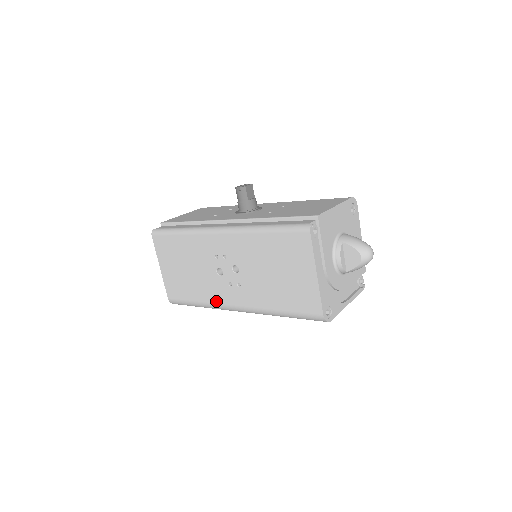
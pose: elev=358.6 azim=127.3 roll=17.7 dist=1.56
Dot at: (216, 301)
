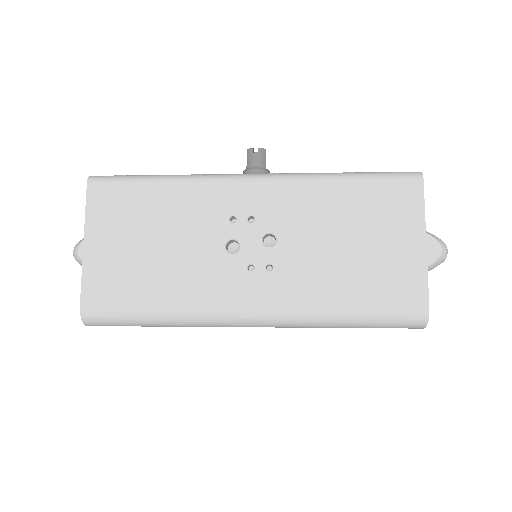
Dot at: (207, 303)
